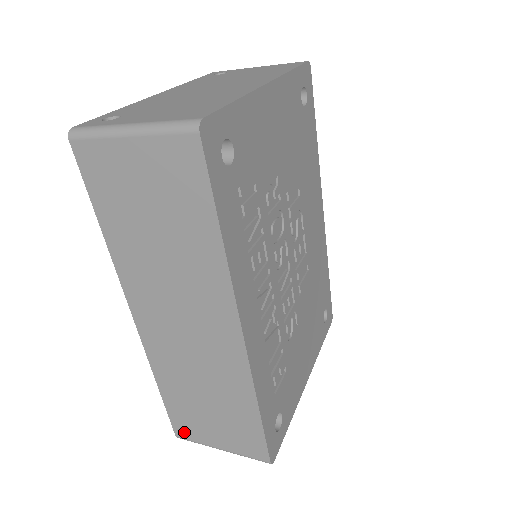
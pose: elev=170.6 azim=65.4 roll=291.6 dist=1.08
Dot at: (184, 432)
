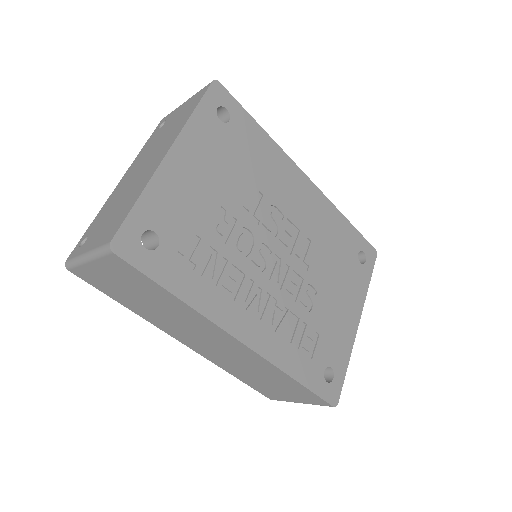
Dot at: (272, 397)
